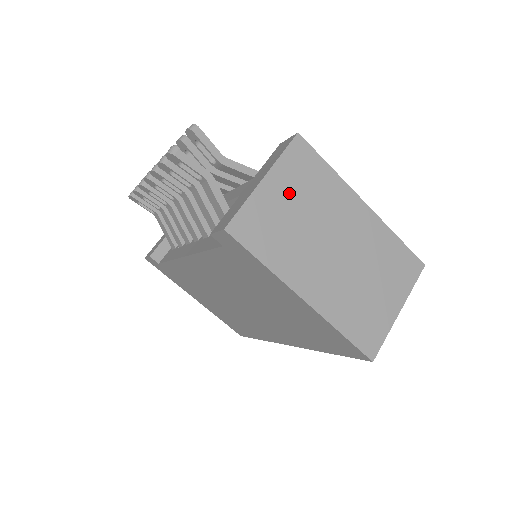
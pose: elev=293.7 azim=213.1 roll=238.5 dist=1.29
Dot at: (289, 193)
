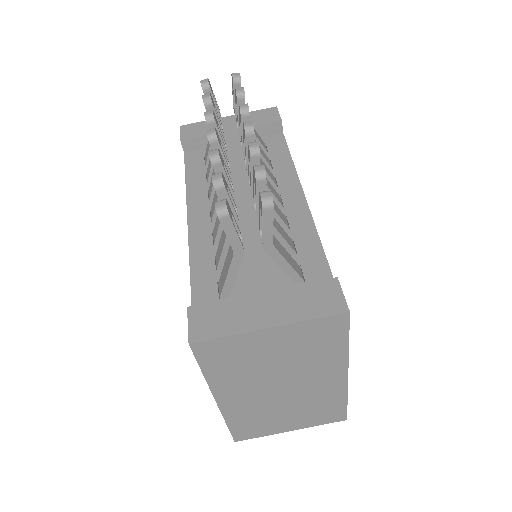
Dot at: (283, 345)
